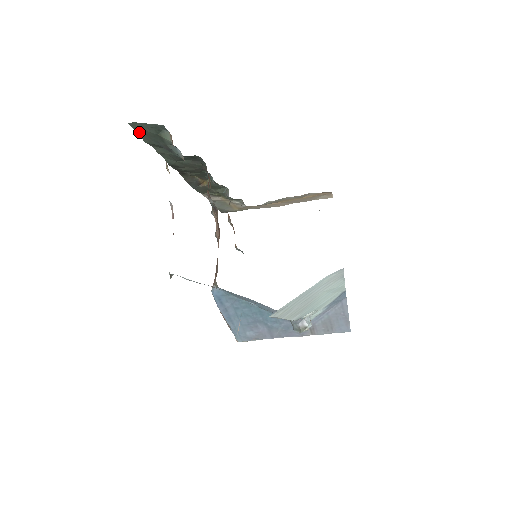
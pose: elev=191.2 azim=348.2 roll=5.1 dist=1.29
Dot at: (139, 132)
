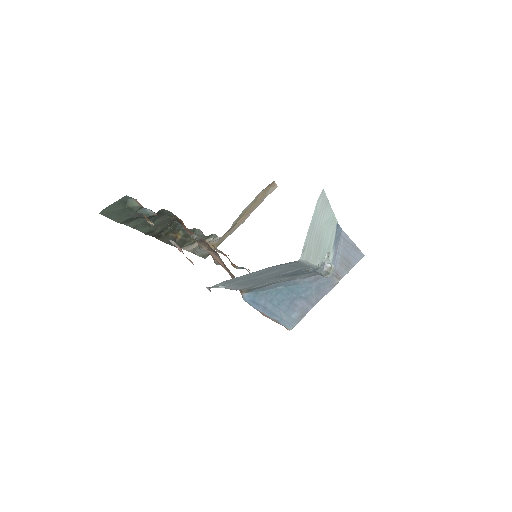
Dot at: (110, 216)
